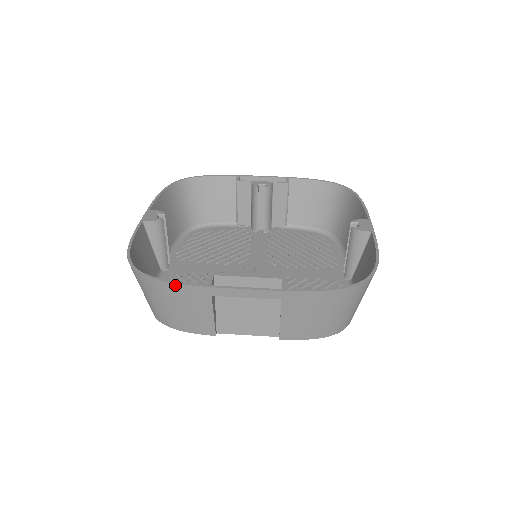
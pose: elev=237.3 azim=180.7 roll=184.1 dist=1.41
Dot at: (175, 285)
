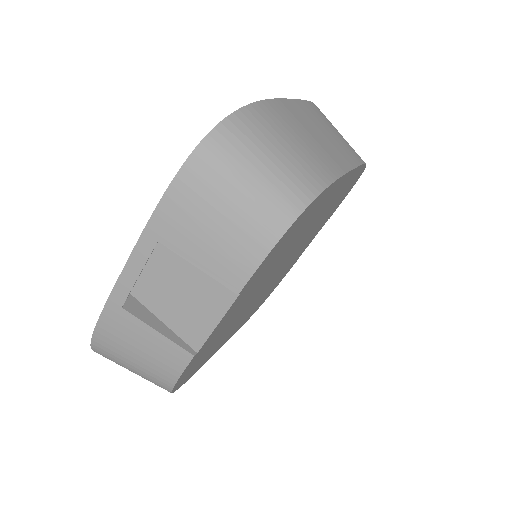
Dot at: (98, 329)
